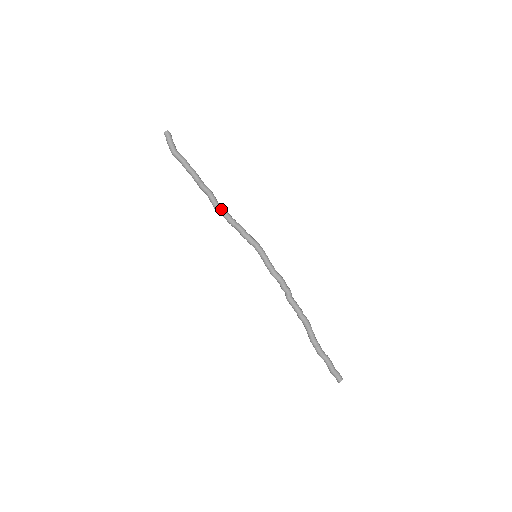
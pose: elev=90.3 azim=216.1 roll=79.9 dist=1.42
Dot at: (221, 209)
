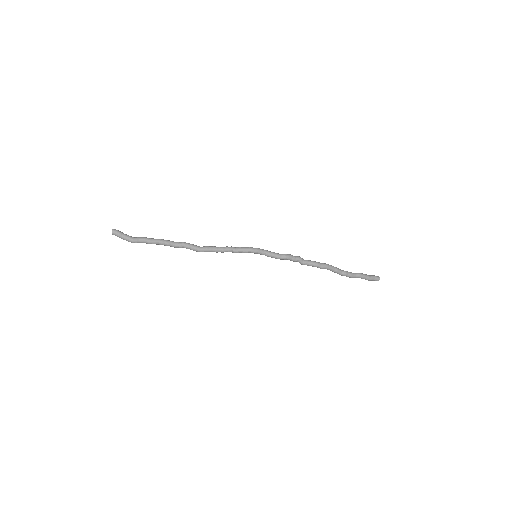
Dot at: (204, 249)
